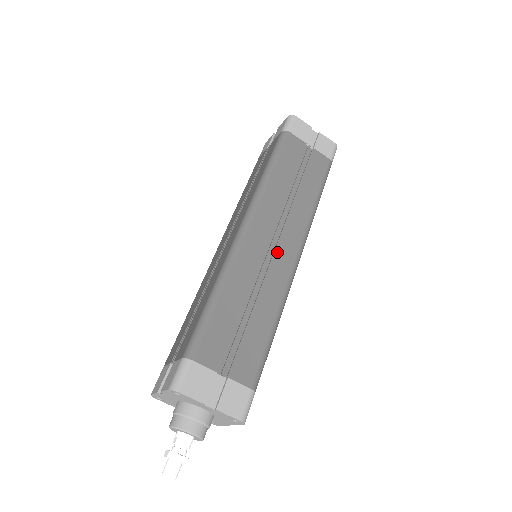
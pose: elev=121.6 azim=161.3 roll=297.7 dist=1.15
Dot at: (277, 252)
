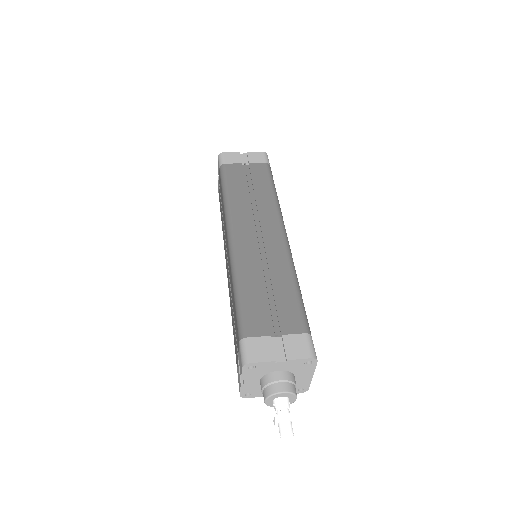
Dot at: (265, 238)
